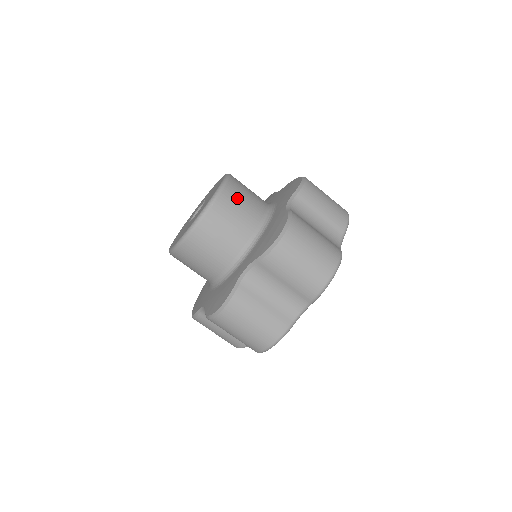
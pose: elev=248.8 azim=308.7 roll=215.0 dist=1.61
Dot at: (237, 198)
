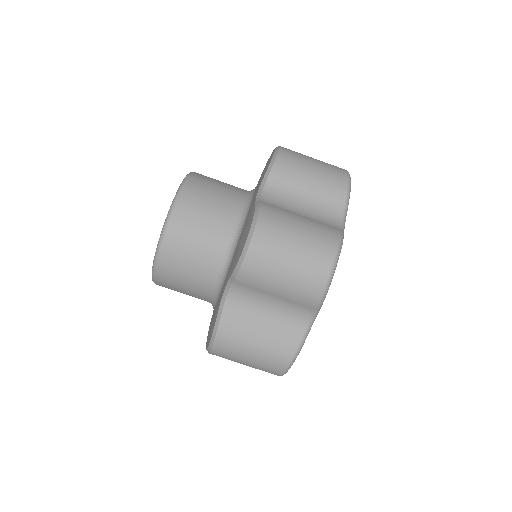
Dot at: (199, 203)
